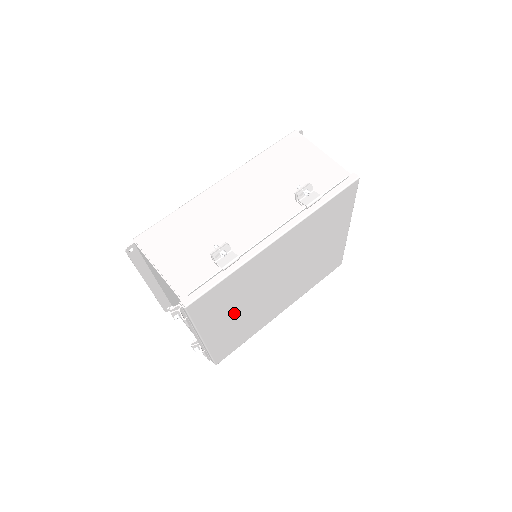
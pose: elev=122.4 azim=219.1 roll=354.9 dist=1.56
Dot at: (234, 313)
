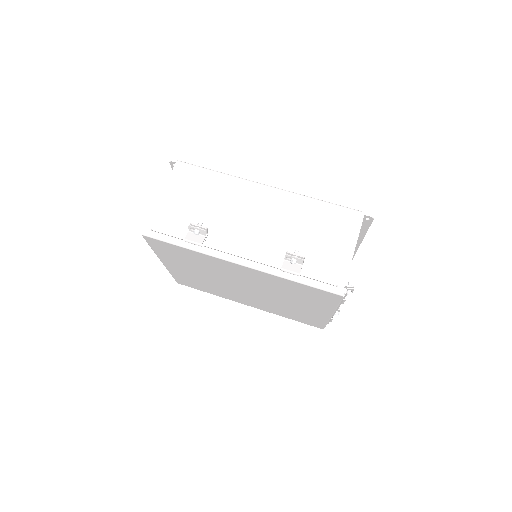
Dot at: (193, 270)
